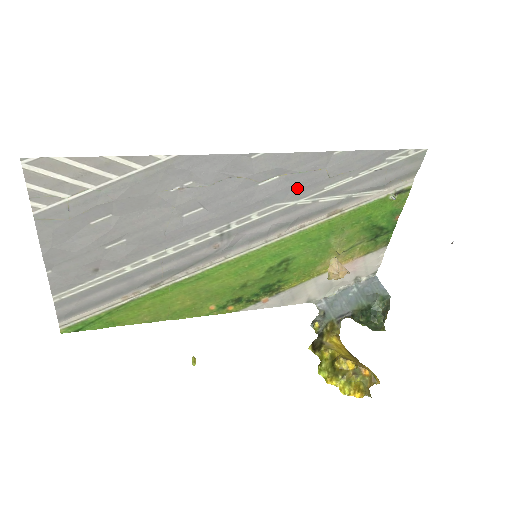
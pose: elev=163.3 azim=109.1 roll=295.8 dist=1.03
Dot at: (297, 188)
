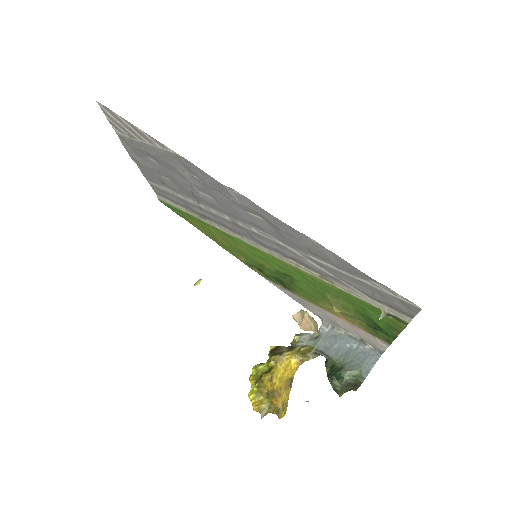
Dot at: (282, 237)
